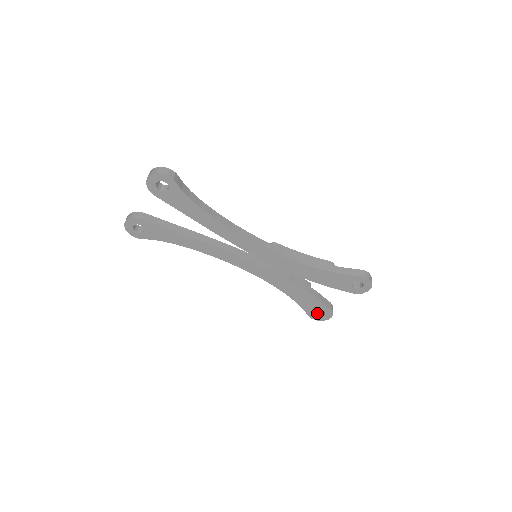
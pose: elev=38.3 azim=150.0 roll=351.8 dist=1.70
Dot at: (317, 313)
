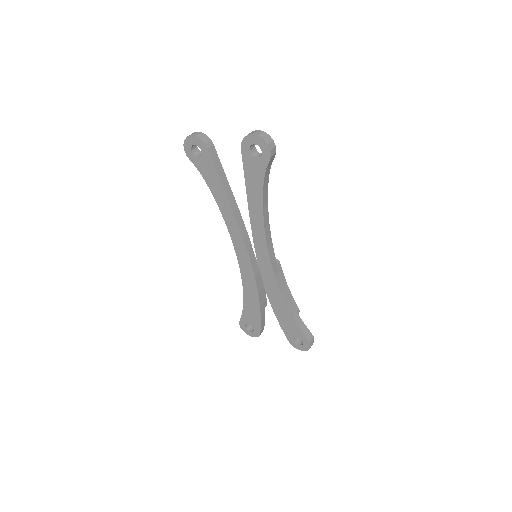
Dot at: (247, 325)
